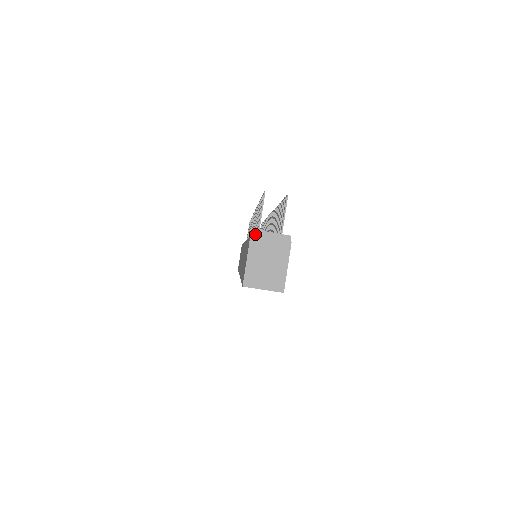
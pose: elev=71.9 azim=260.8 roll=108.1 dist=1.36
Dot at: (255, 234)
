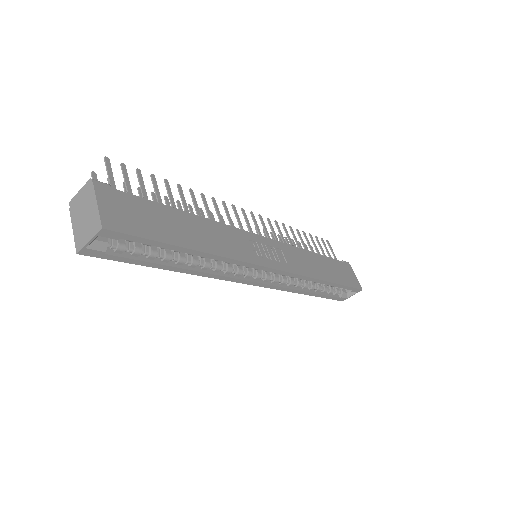
Dot at: (71, 204)
